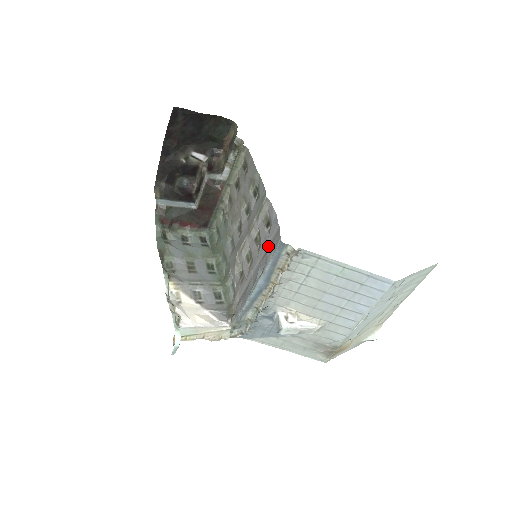
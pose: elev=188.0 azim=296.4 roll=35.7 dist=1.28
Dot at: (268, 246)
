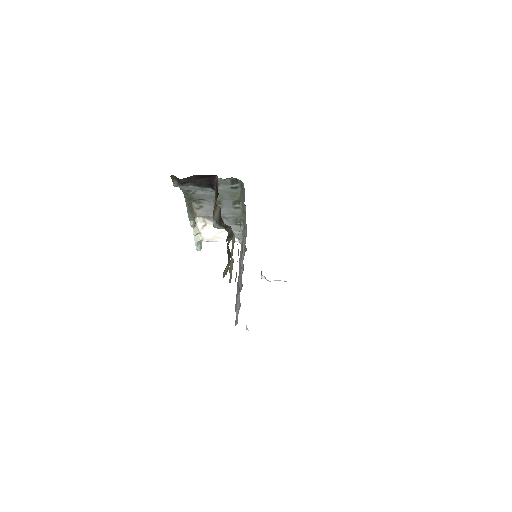
Dot at: occluded
